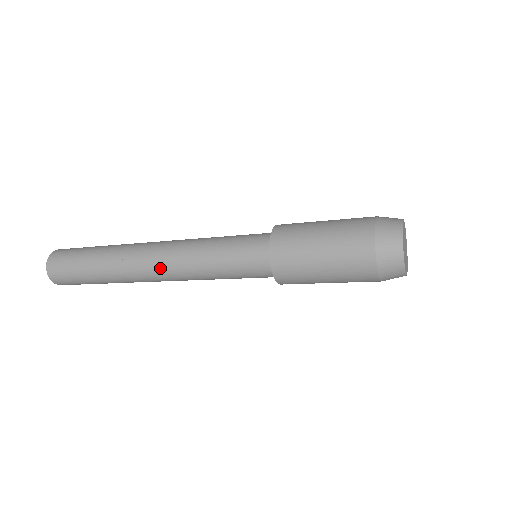
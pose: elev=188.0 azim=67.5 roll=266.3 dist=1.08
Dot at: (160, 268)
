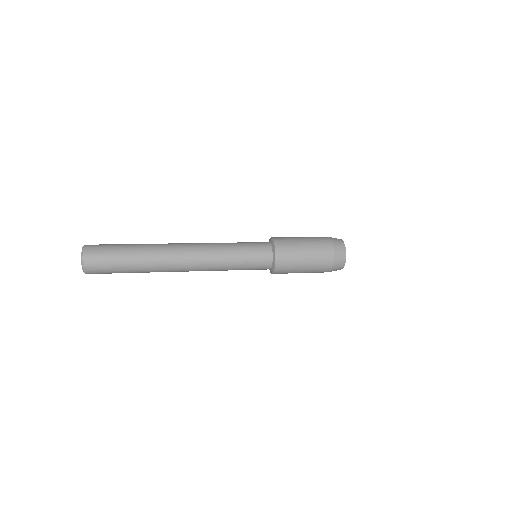
Dot at: (193, 255)
